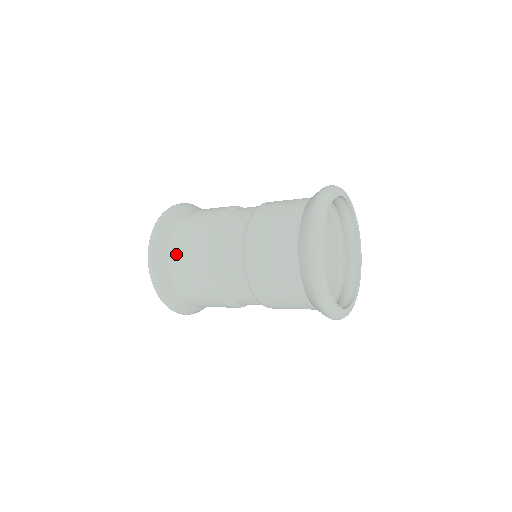
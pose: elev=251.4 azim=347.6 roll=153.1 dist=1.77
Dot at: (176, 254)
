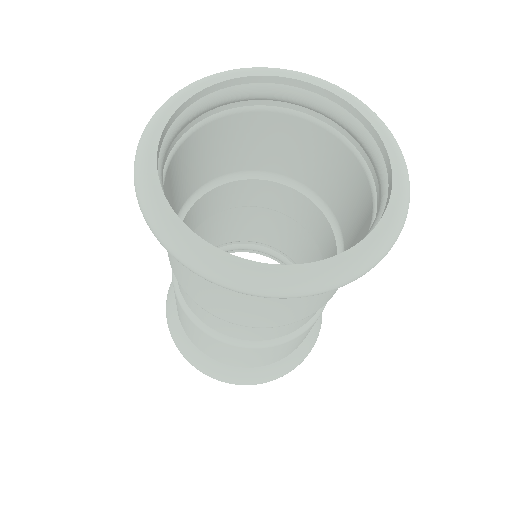
Dot at: (182, 323)
